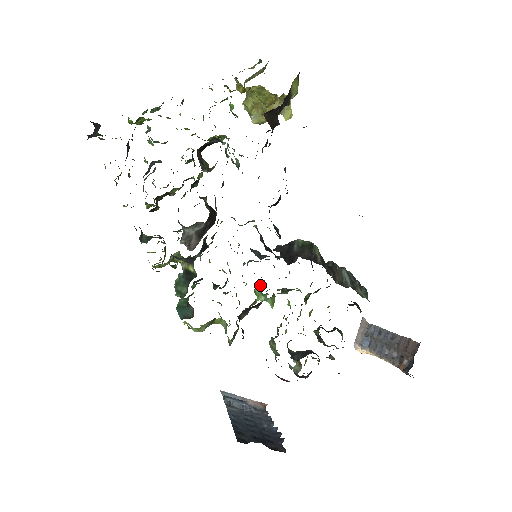
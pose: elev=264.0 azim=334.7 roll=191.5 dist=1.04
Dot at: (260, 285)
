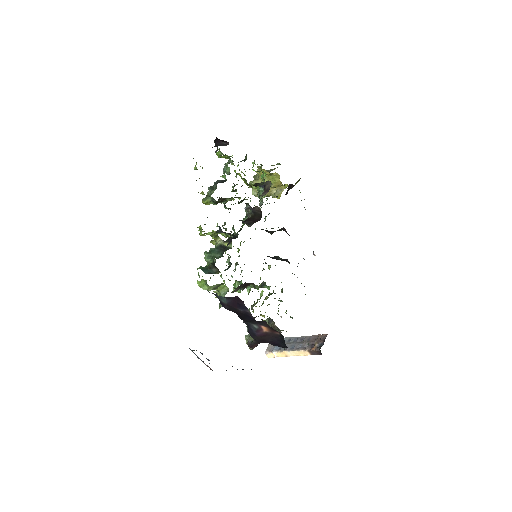
Dot at: (239, 281)
